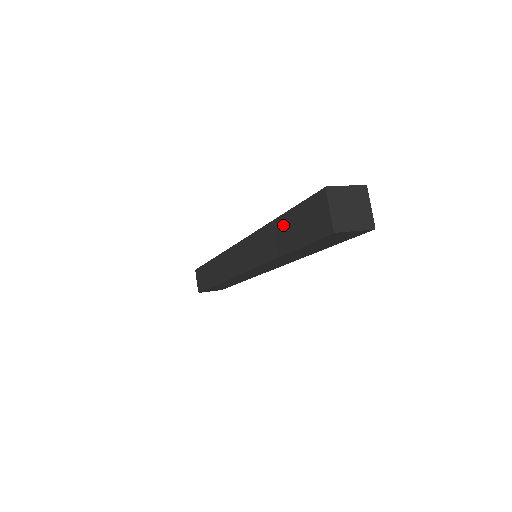
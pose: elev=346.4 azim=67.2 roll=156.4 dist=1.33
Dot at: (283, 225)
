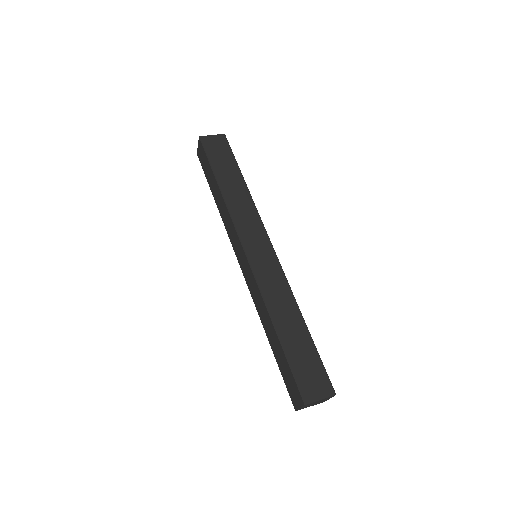
Dot at: (276, 341)
